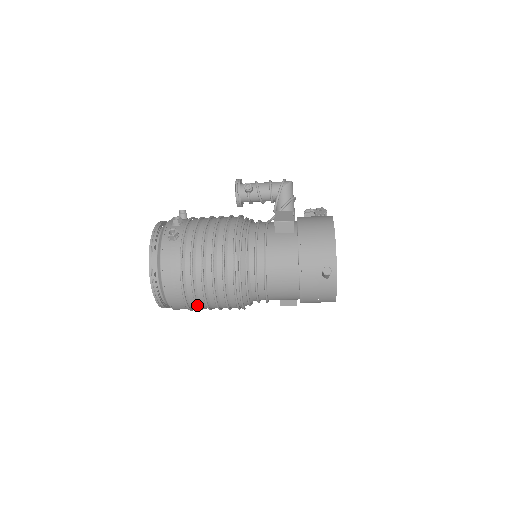
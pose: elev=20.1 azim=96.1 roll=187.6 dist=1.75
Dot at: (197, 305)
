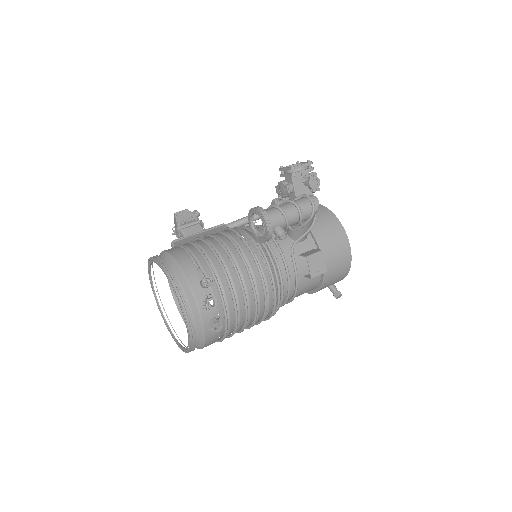
Dot at: occluded
